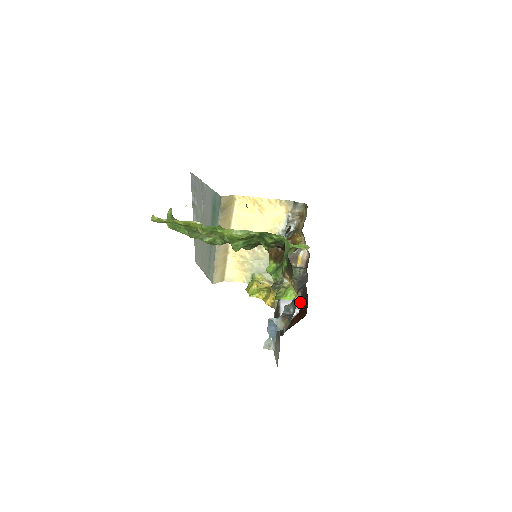
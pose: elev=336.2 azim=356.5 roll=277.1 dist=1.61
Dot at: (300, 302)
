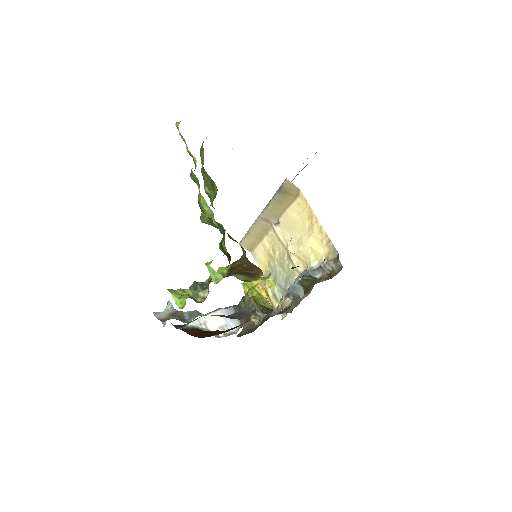
Dot at: (235, 330)
